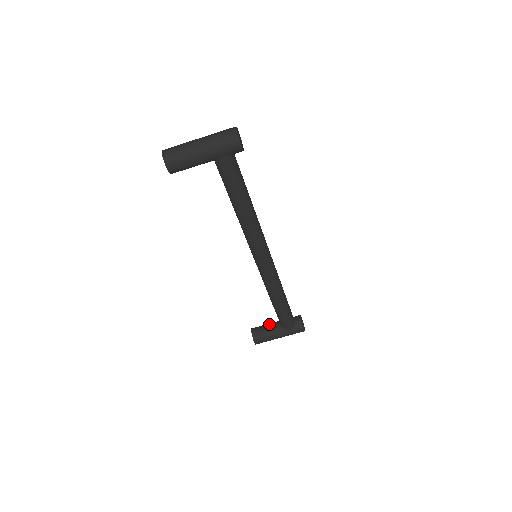
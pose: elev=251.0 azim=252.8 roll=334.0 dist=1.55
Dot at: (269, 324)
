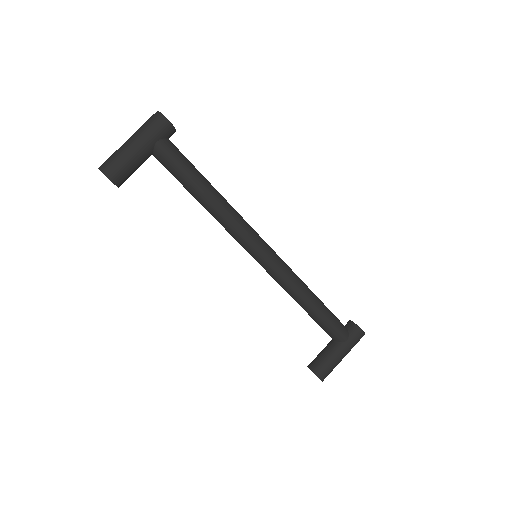
Dot at: occluded
